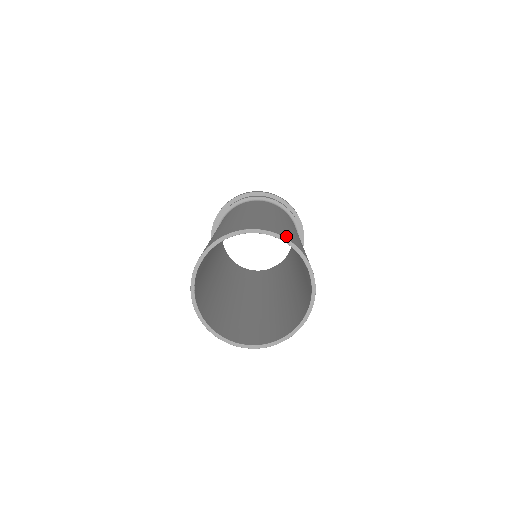
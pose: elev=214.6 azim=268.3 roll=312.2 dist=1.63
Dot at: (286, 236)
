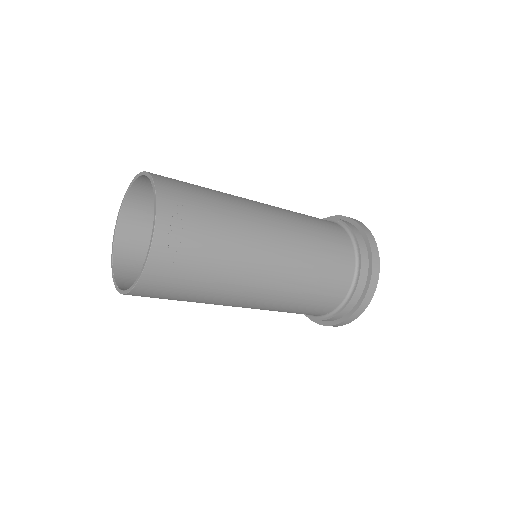
Dot at: (163, 179)
